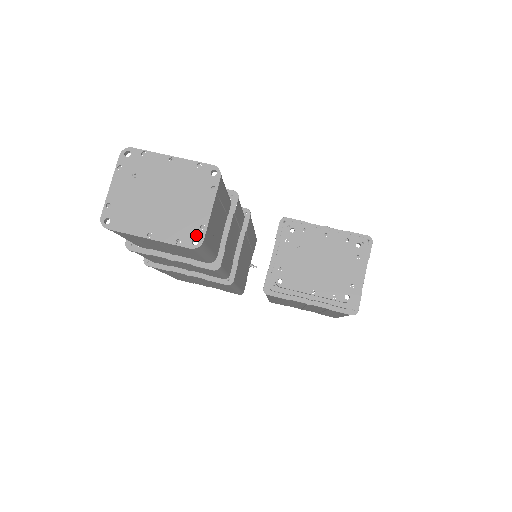
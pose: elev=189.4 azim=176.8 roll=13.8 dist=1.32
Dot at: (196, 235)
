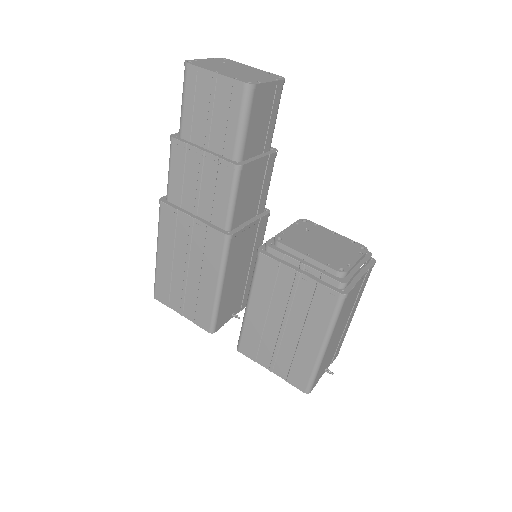
Dot at: (252, 82)
